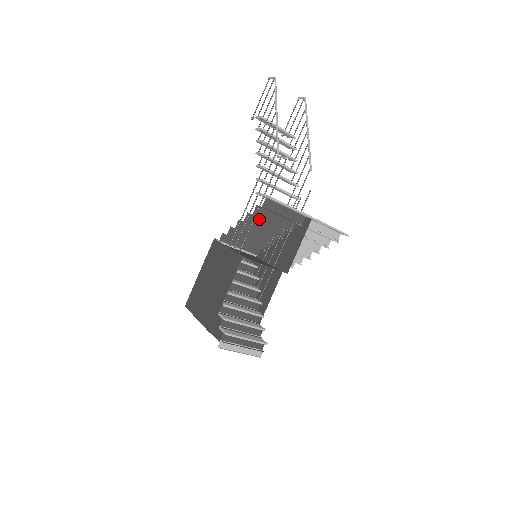
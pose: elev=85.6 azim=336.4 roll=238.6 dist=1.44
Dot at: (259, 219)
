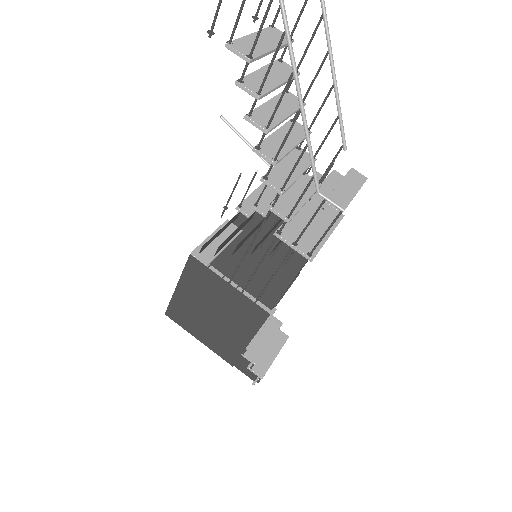
Dot at: (266, 235)
